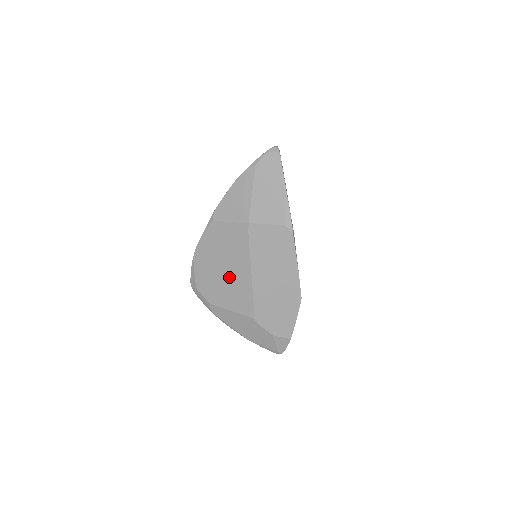
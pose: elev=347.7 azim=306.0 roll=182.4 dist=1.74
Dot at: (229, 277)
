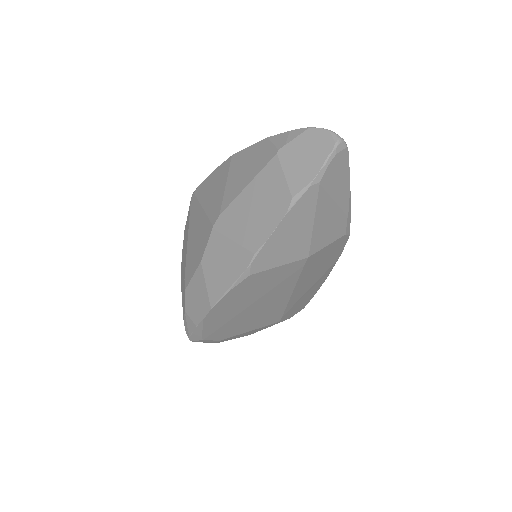
Dot at: (258, 310)
